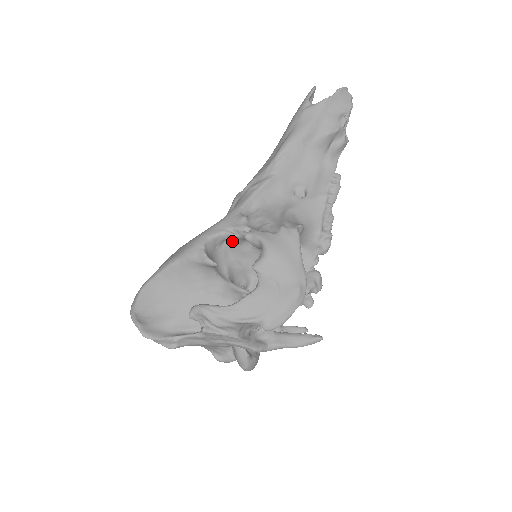
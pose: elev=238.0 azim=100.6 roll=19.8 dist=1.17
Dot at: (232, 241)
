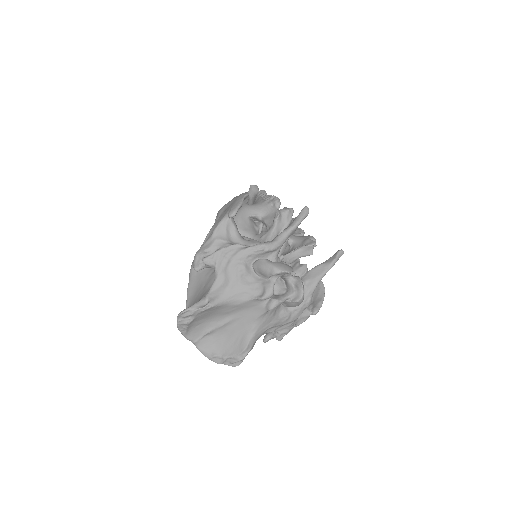
Dot at: occluded
